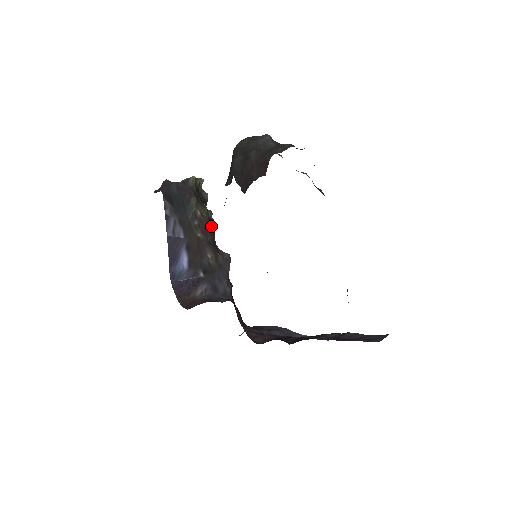
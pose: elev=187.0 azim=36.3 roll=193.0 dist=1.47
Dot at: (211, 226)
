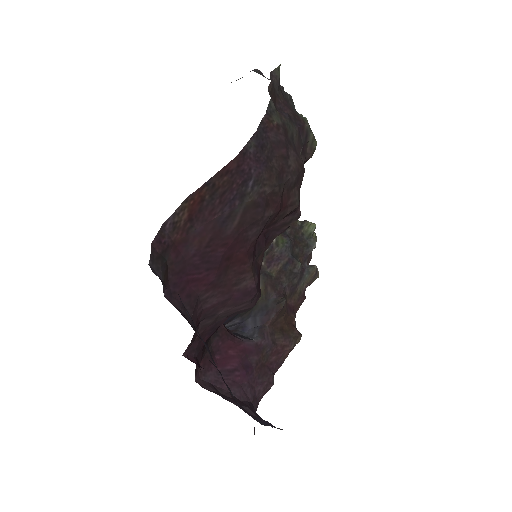
Dot at: (288, 265)
